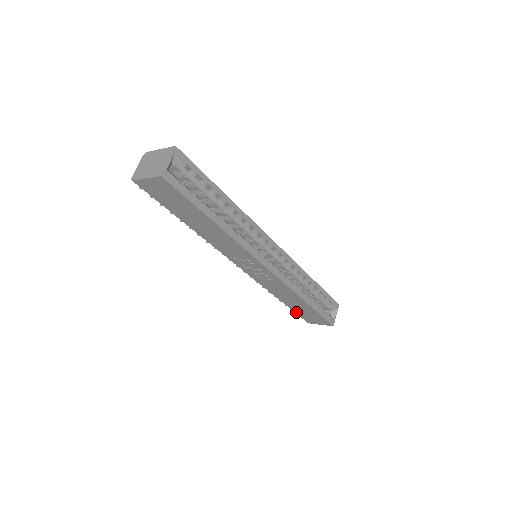
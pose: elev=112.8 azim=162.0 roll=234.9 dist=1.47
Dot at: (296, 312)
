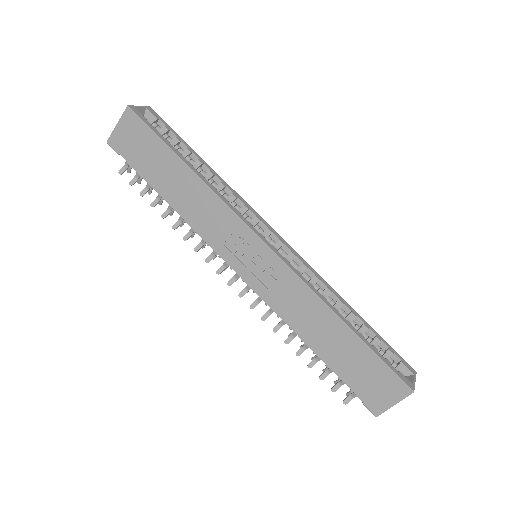
Dot at: (345, 380)
